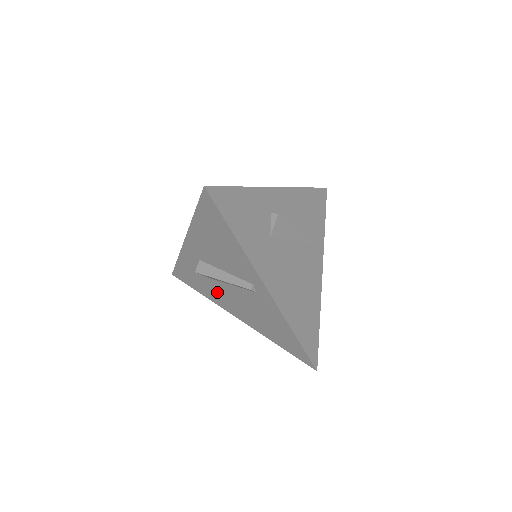
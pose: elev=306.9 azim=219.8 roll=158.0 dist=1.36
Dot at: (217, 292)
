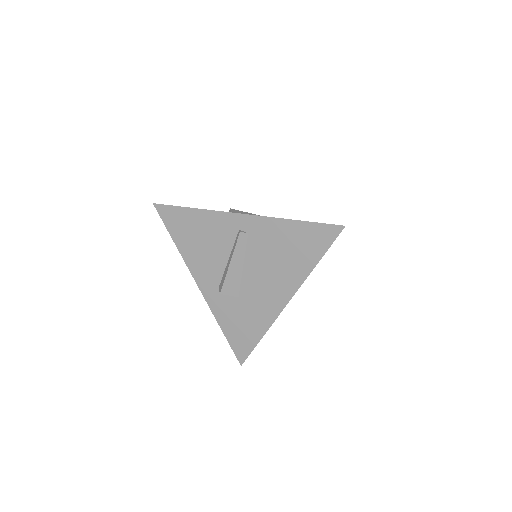
Dot at: (256, 302)
